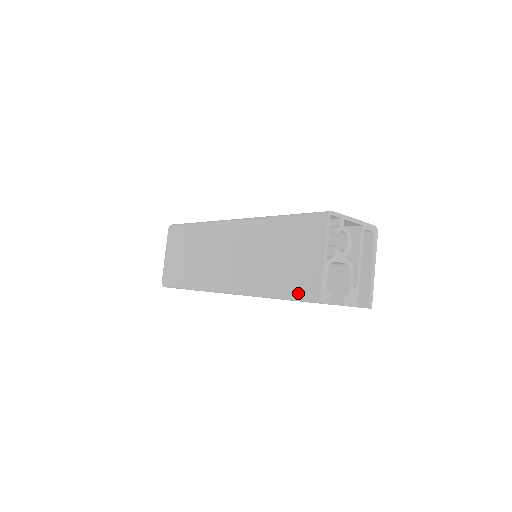
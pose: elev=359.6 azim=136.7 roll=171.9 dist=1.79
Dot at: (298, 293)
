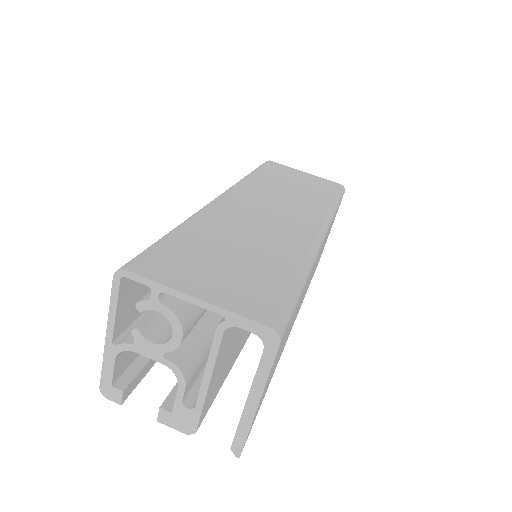
Dot at: occluded
